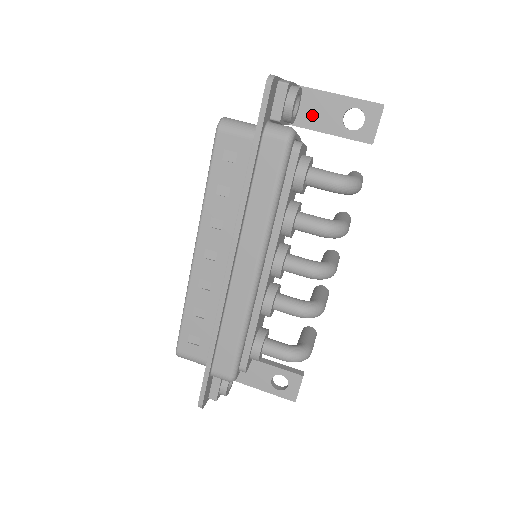
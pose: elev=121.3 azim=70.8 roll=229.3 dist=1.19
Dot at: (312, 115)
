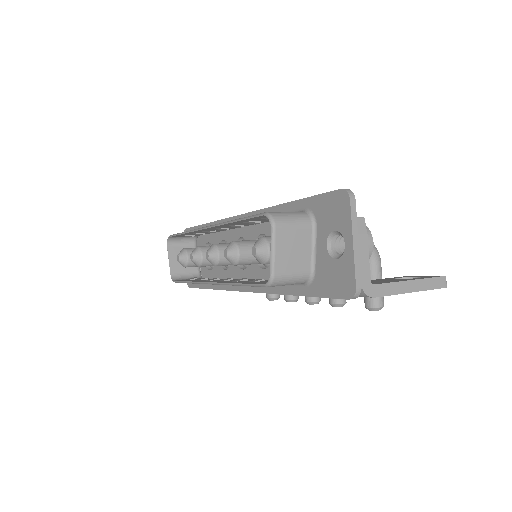
Dot at: occluded
